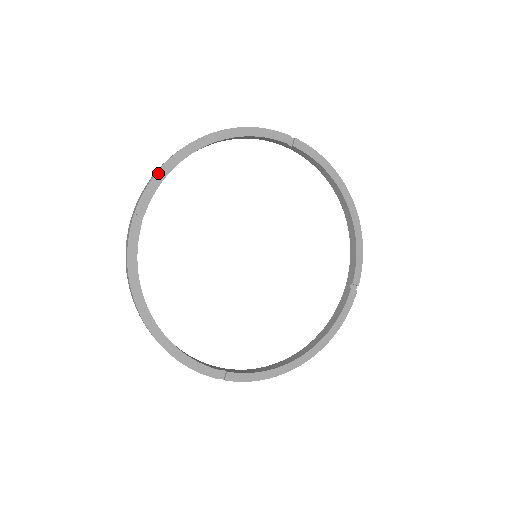
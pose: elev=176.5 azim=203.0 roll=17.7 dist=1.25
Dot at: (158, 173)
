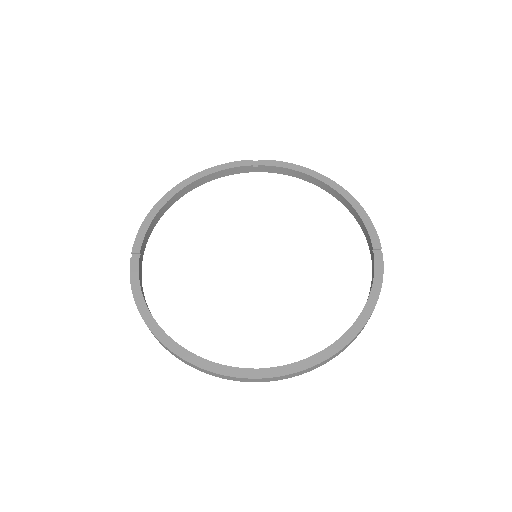
Dot at: (145, 220)
